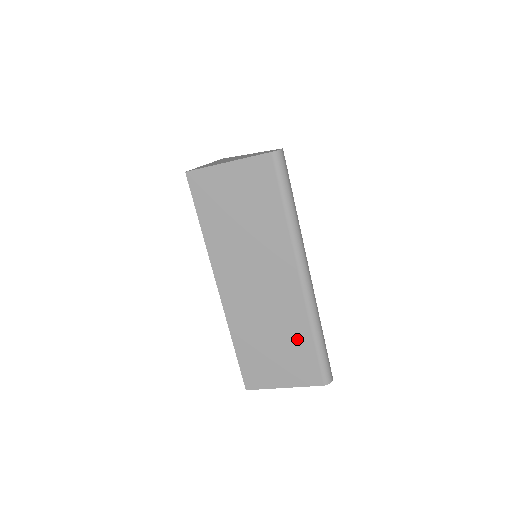
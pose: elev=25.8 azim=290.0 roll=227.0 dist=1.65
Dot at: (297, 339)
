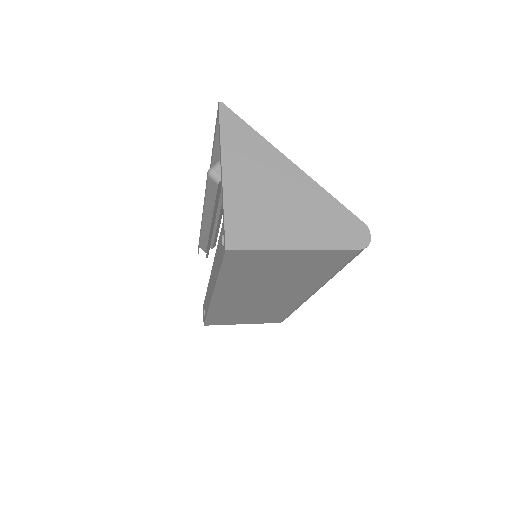
Dot at: (275, 313)
